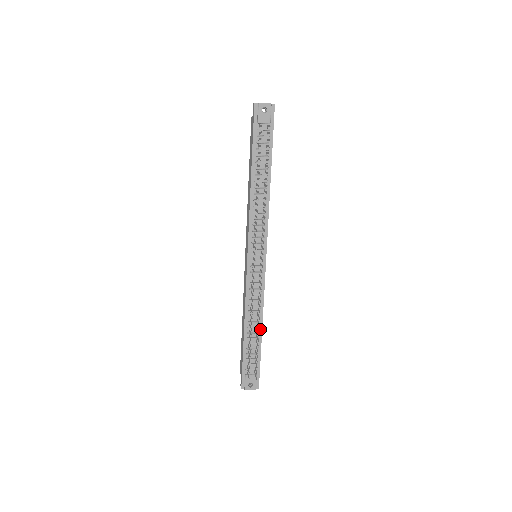
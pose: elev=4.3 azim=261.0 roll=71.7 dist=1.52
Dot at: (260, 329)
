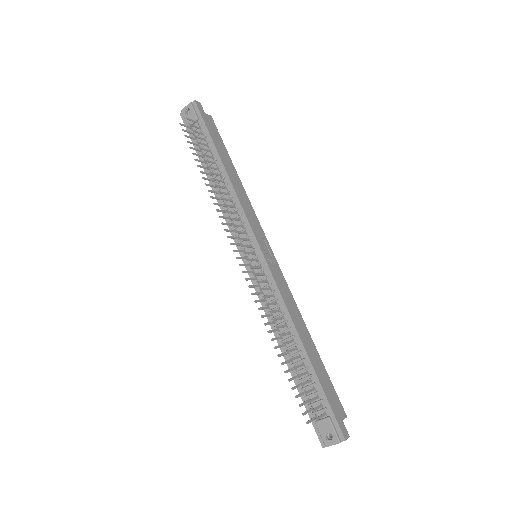
Dot at: (300, 345)
